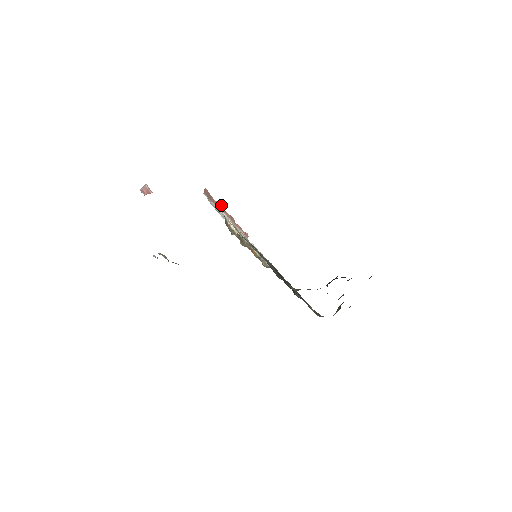
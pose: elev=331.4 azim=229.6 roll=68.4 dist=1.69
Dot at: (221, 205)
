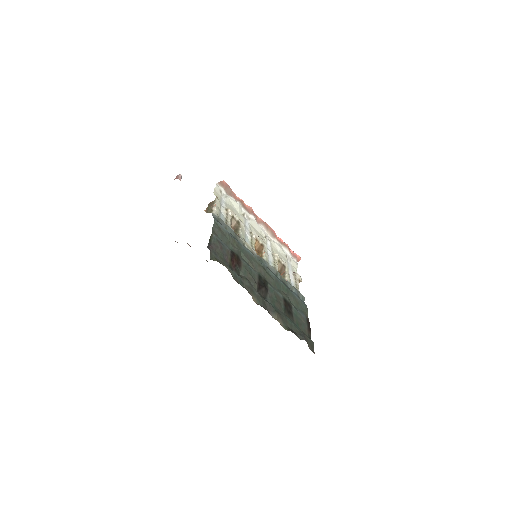
Dot at: (250, 207)
